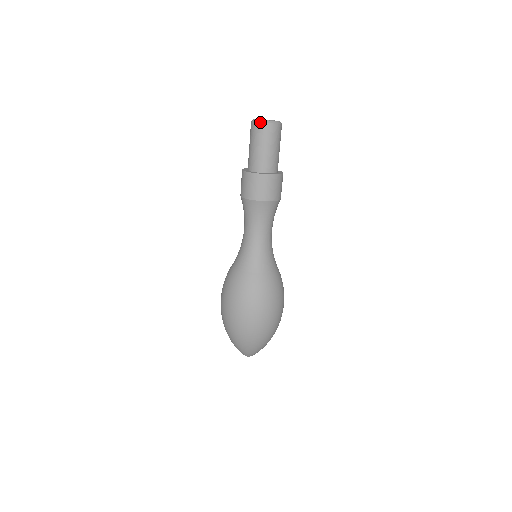
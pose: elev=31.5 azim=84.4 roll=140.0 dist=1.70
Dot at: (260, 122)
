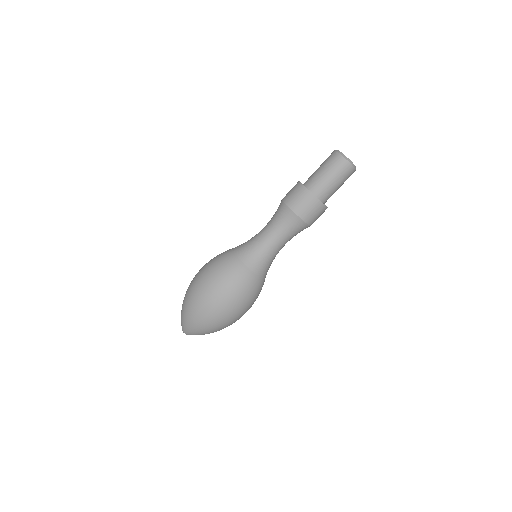
Dot at: (343, 156)
